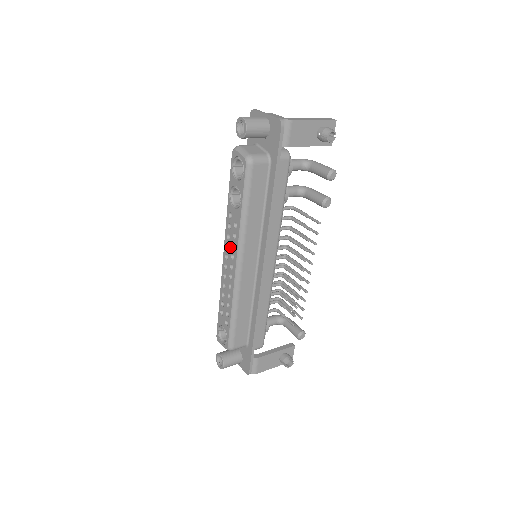
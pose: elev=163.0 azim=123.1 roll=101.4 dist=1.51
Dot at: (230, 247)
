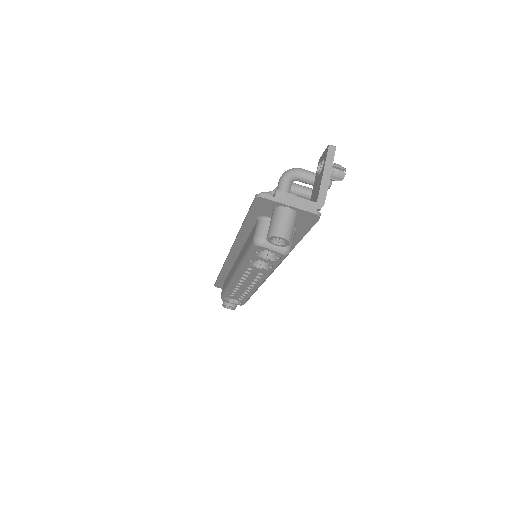
Dot at: (249, 280)
